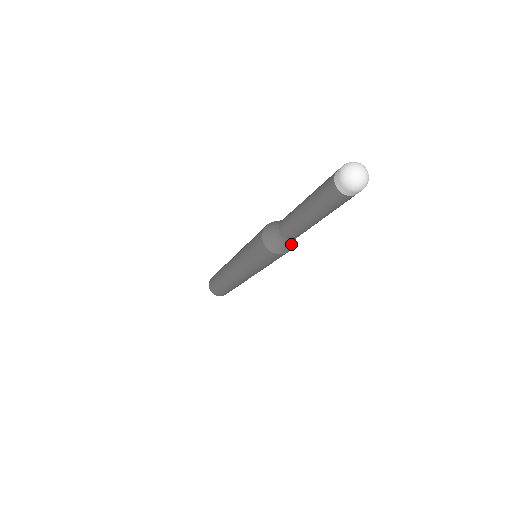
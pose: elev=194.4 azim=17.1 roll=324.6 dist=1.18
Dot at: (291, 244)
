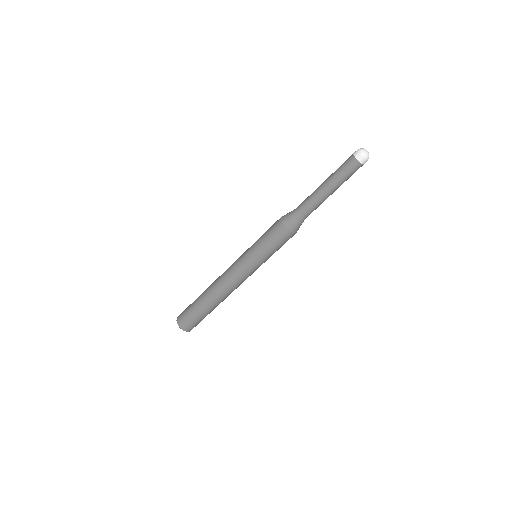
Dot at: (301, 224)
